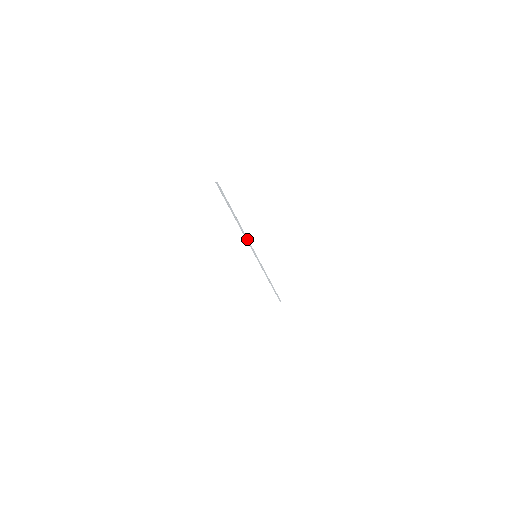
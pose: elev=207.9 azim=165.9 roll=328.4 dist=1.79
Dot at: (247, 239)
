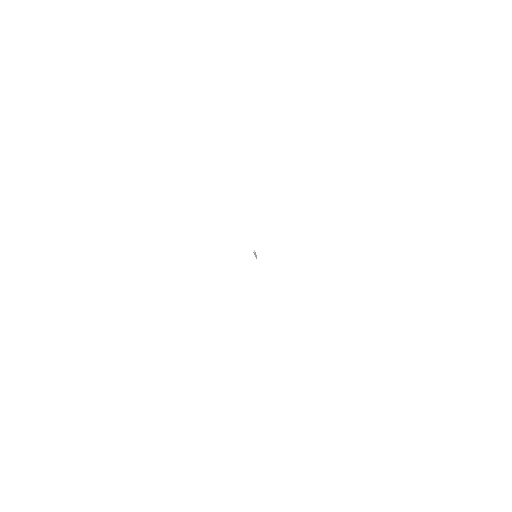
Dot at: occluded
